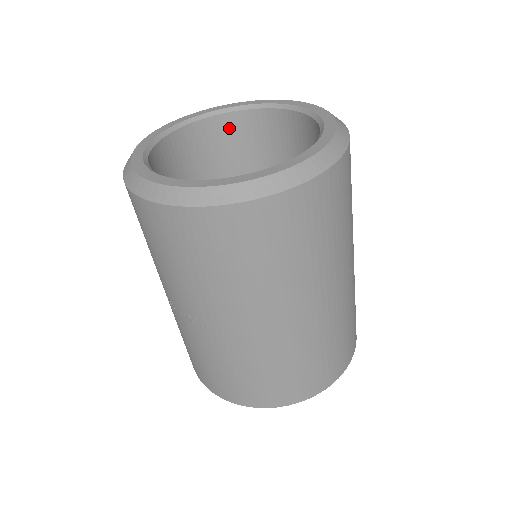
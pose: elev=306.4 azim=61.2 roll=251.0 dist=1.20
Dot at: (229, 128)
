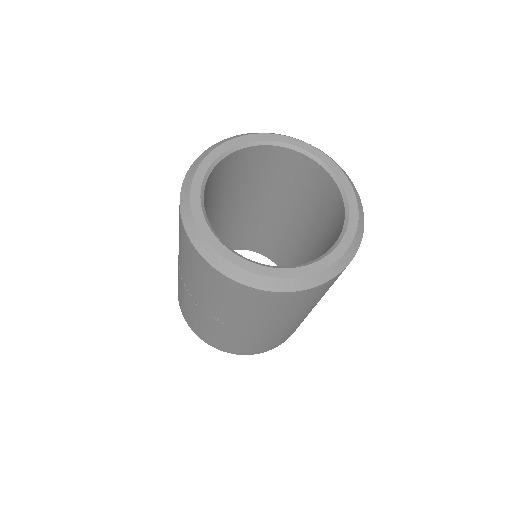
Dot at: (251, 155)
